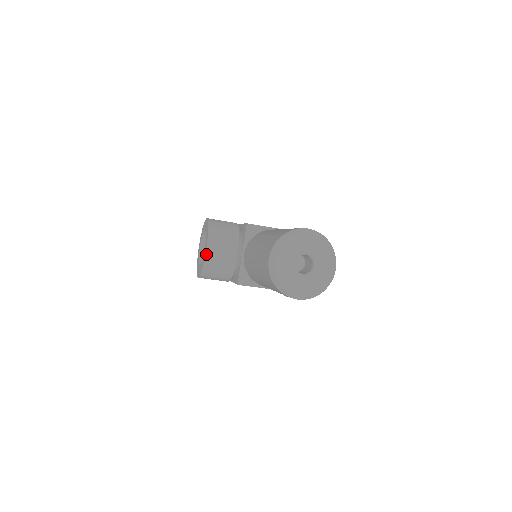
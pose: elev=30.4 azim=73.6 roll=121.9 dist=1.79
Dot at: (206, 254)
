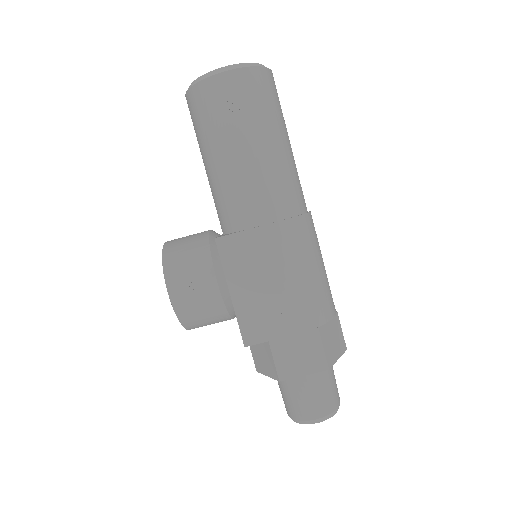
Dot at: (166, 243)
